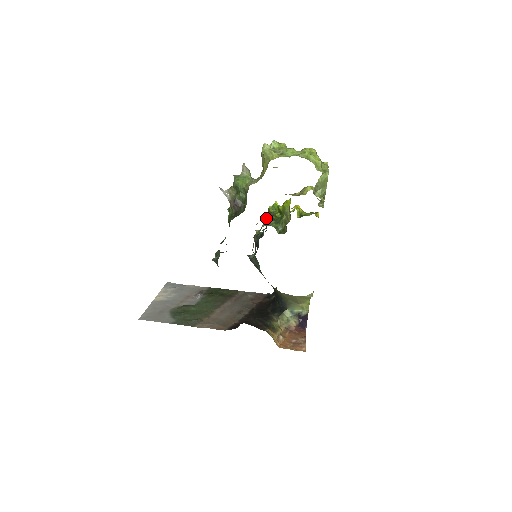
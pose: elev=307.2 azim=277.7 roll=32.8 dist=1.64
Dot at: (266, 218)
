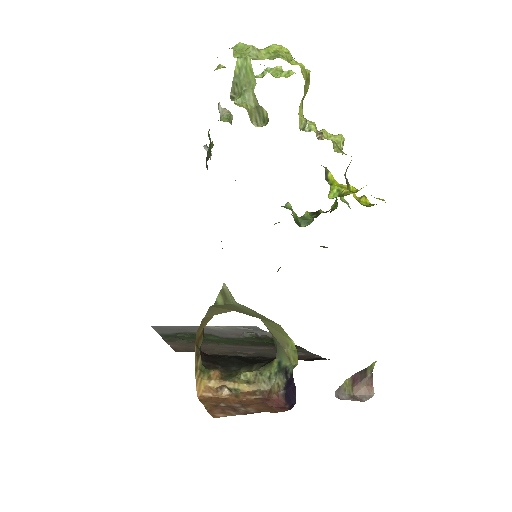
Dot at: (306, 211)
